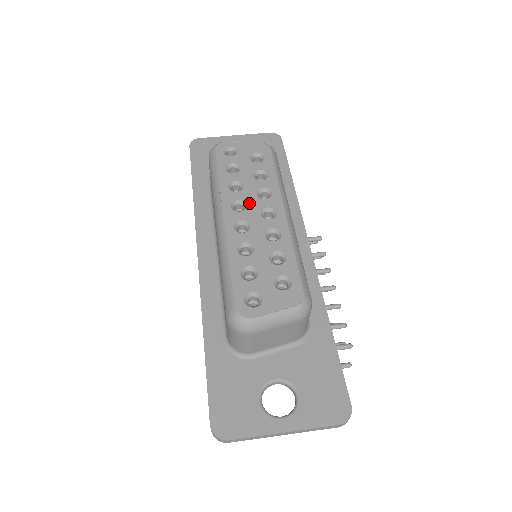
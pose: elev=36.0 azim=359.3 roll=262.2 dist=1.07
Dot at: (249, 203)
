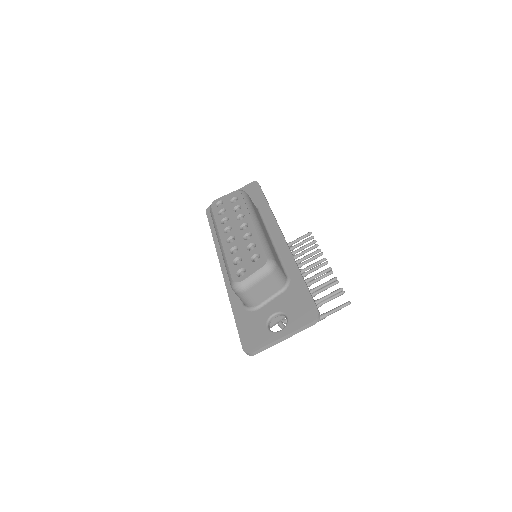
Dot at: (233, 226)
